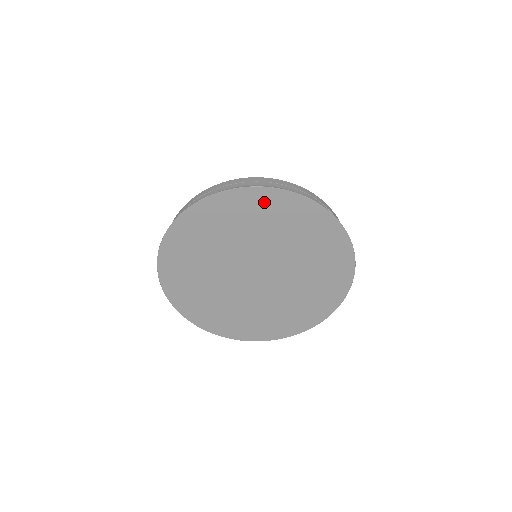
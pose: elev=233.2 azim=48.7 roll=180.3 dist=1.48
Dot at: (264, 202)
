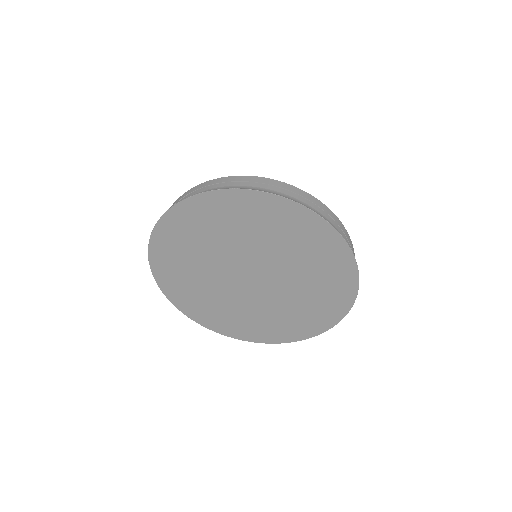
Dot at: (300, 222)
